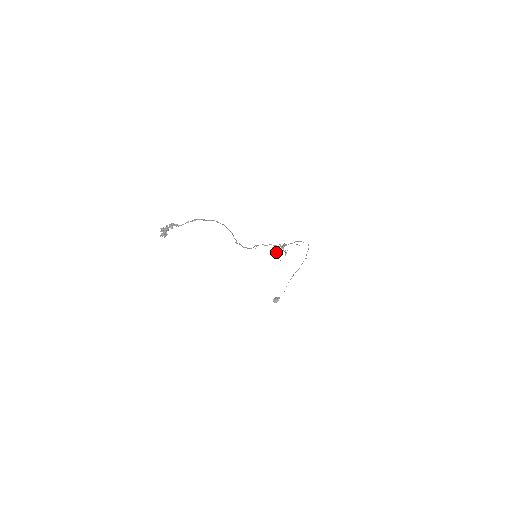
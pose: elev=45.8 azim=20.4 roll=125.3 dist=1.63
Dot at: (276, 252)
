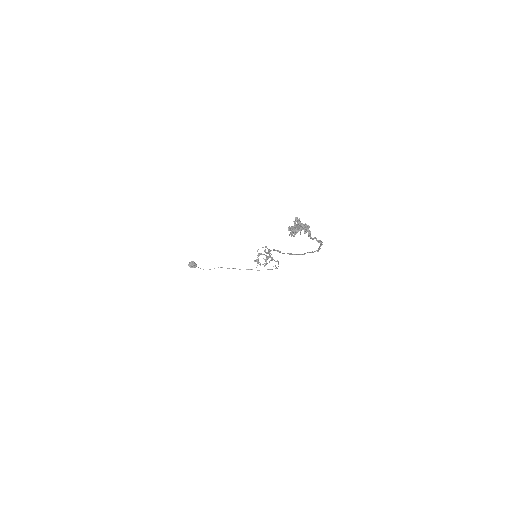
Dot at: (259, 255)
